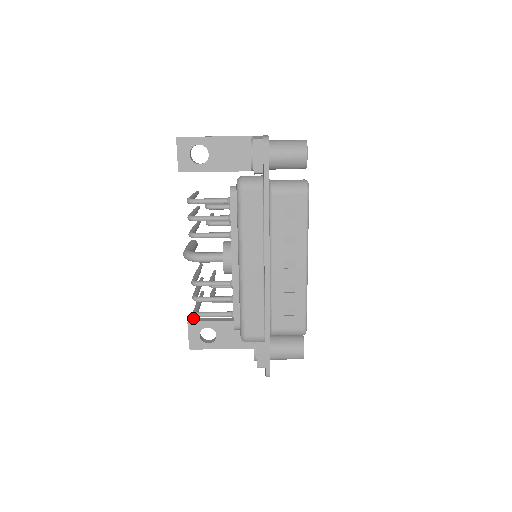
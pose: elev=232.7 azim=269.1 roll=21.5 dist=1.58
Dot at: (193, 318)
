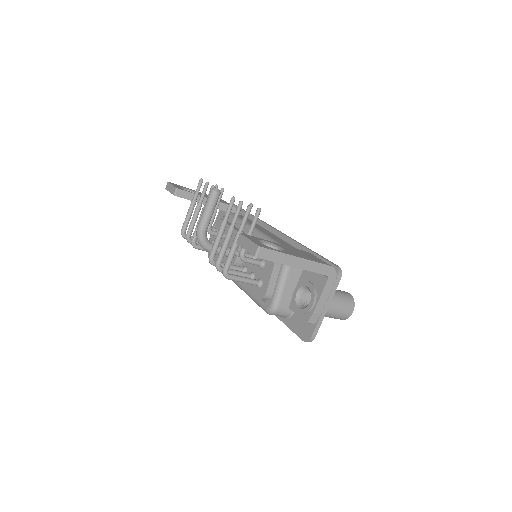
Dot at: (181, 190)
